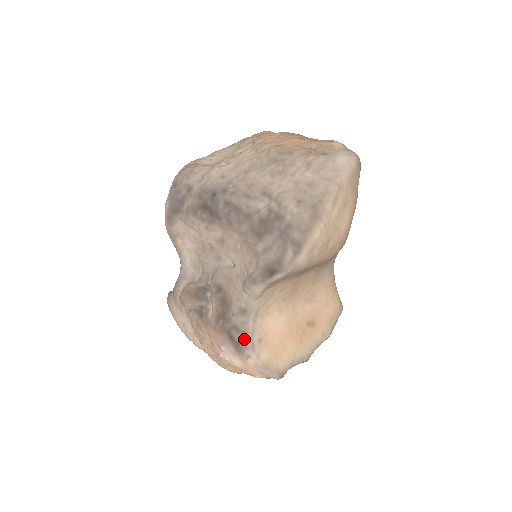
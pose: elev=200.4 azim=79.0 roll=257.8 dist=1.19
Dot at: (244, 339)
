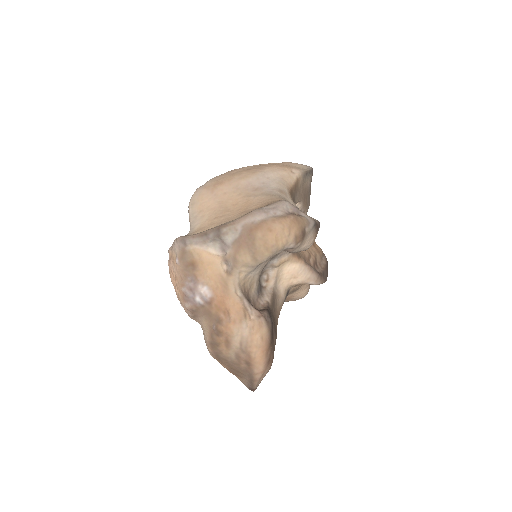
Dot at: occluded
